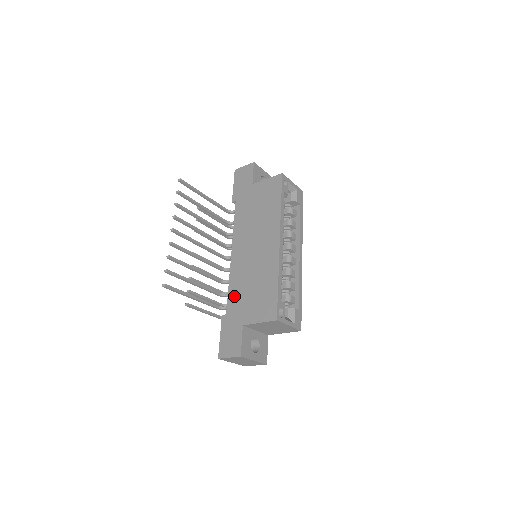
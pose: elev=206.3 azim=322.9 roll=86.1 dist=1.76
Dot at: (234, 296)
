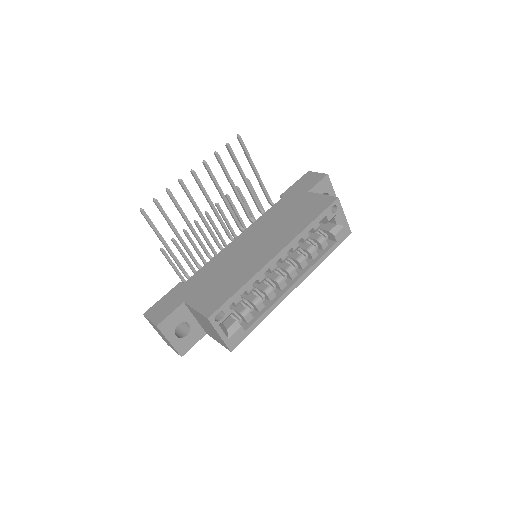
Dot at: (203, 273)
